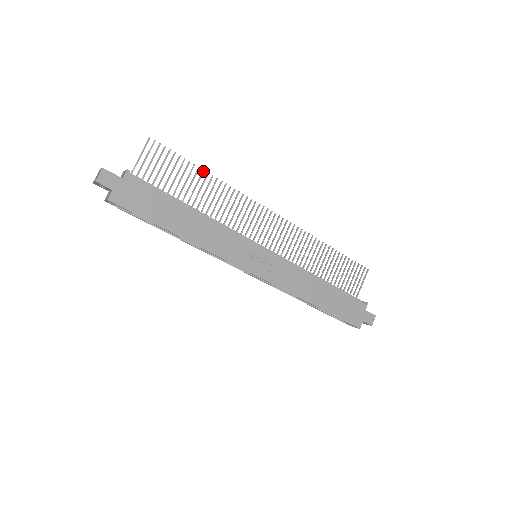
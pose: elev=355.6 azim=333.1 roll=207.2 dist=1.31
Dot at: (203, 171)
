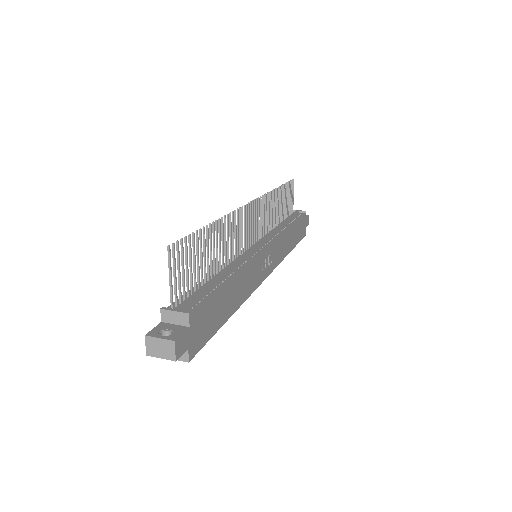
Dot at: (211, 225)
